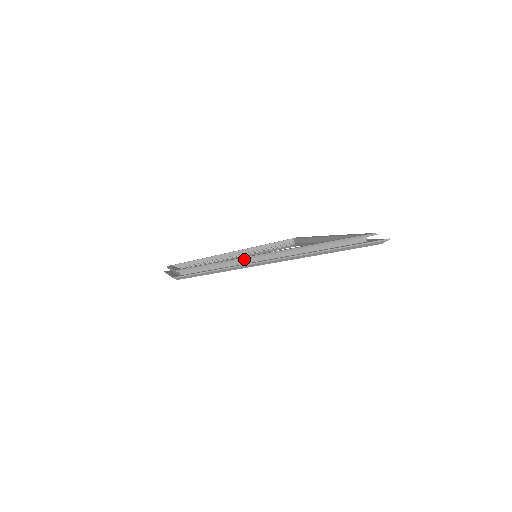
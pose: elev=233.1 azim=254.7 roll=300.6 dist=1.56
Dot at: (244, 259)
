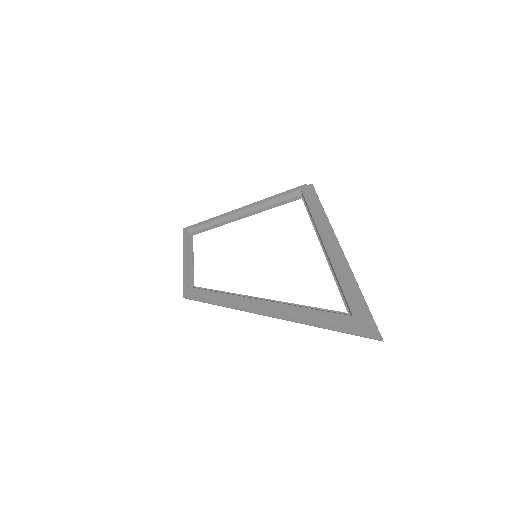
Dot at: occluded
